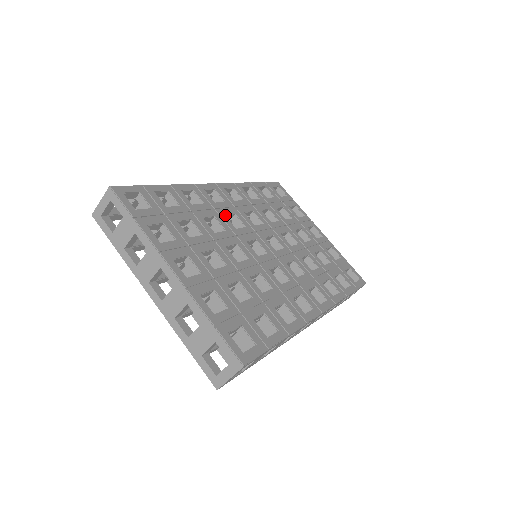
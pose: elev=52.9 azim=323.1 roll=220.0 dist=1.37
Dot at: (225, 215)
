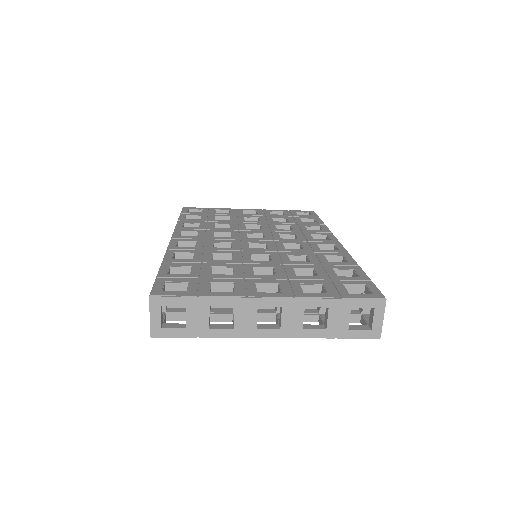
Dot at: (213, 248)
